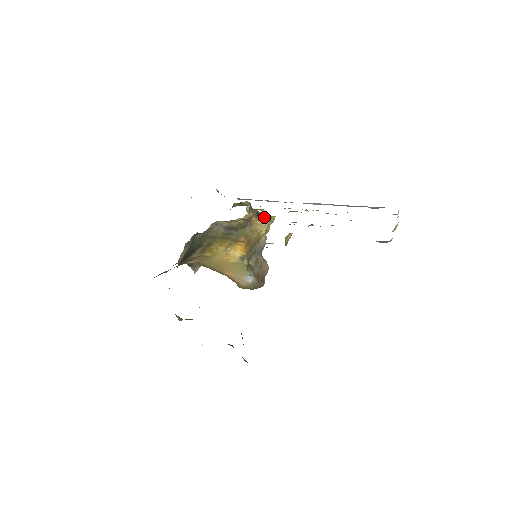
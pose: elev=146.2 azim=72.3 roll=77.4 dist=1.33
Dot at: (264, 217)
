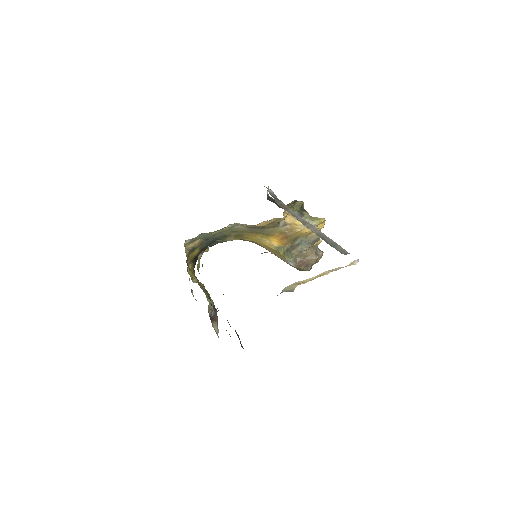
Dot at: (308, 219)
